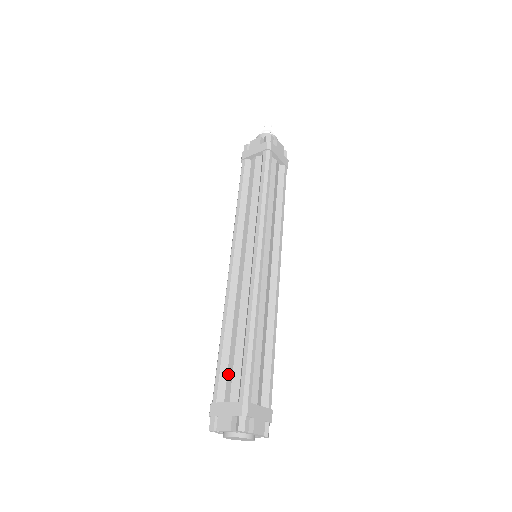
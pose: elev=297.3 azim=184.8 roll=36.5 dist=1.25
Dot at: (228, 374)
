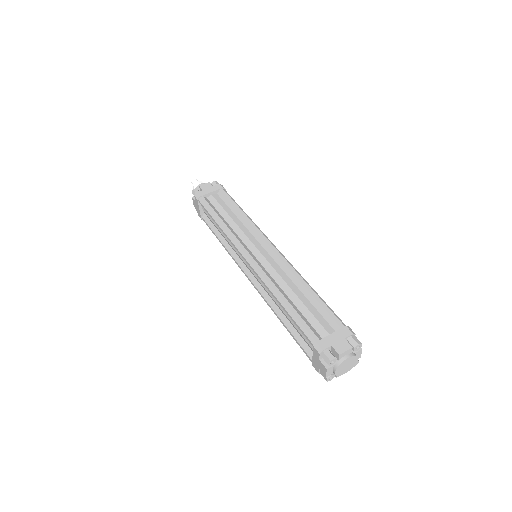
Dot at: (302, 339)
